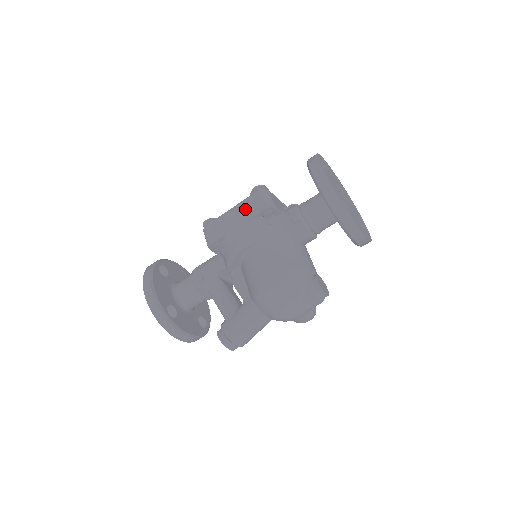
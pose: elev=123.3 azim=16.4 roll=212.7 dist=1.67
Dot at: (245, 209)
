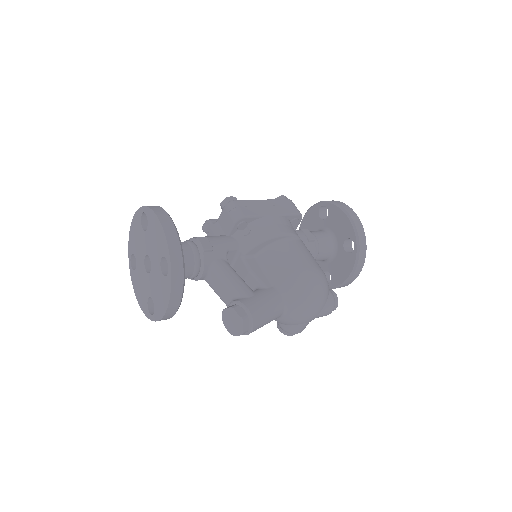
Dot at: (279, 206)
